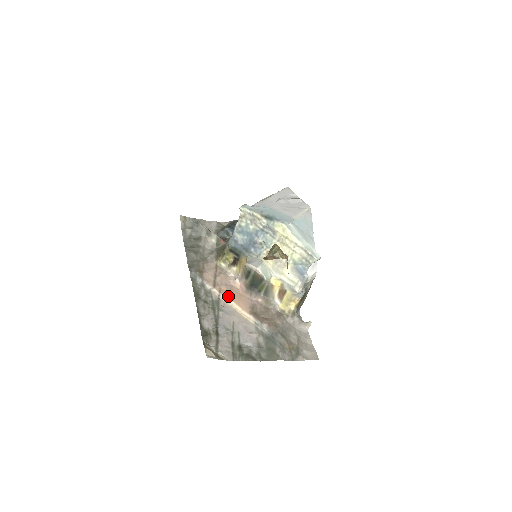
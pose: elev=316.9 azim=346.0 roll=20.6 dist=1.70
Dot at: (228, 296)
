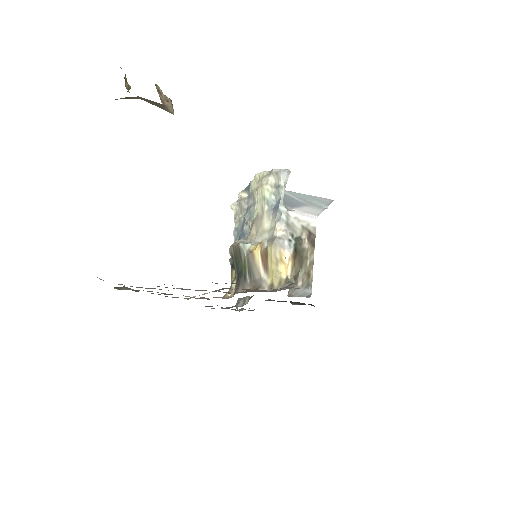
Dot at: occluded
